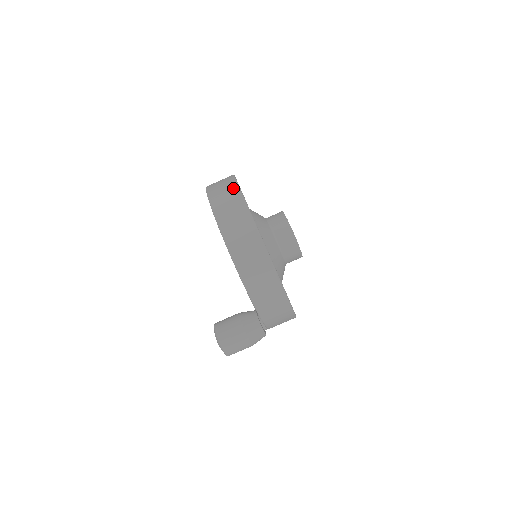
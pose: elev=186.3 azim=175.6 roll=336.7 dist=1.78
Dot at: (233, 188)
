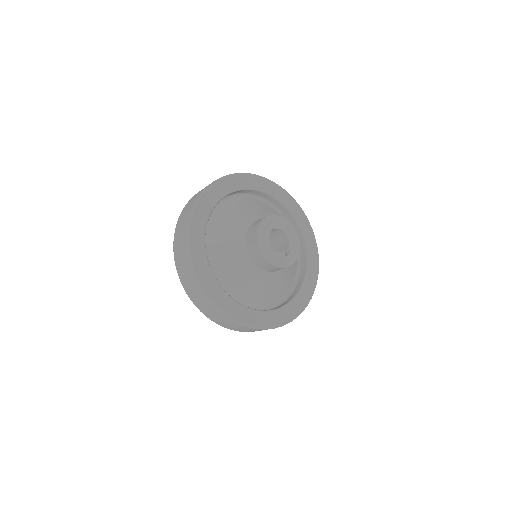
Dot at: (184, 240)
